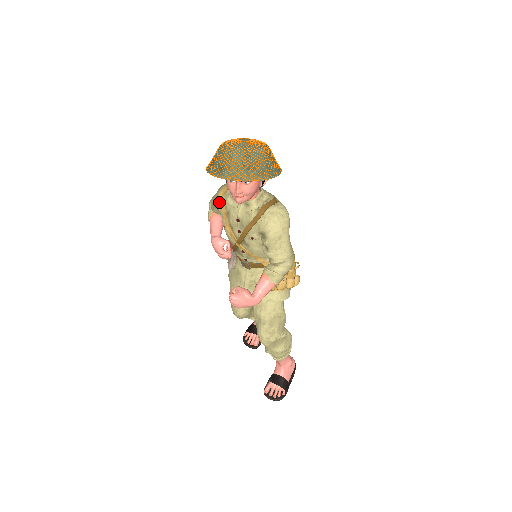
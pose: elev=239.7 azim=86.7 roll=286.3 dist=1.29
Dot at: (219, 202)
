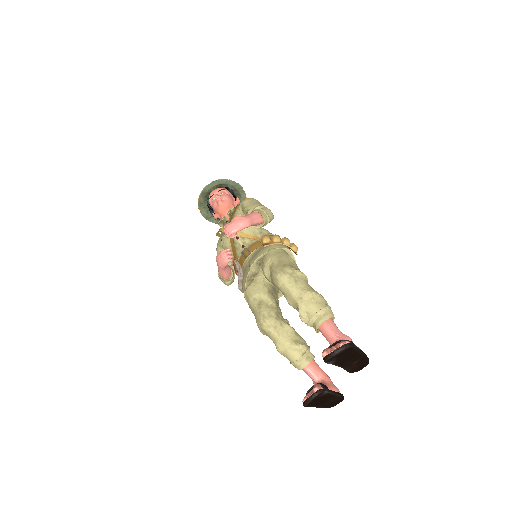
Dot at: (218, 242)
